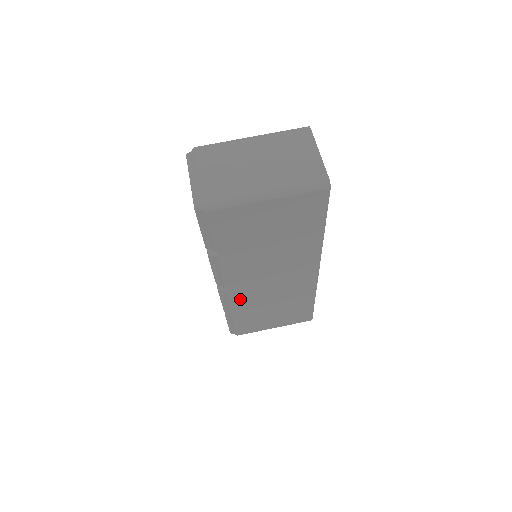
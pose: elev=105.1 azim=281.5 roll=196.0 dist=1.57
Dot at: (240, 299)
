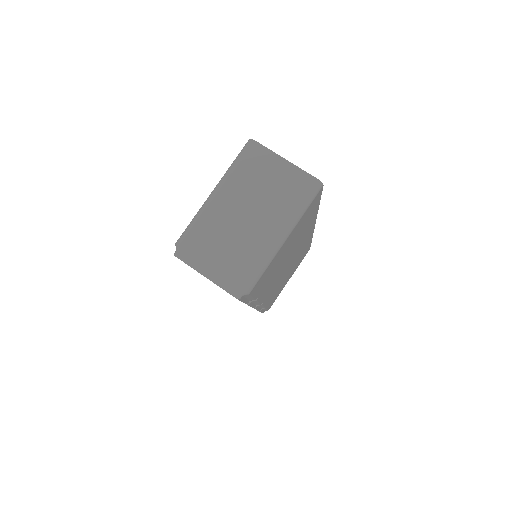
Dot at: (270, 296)
